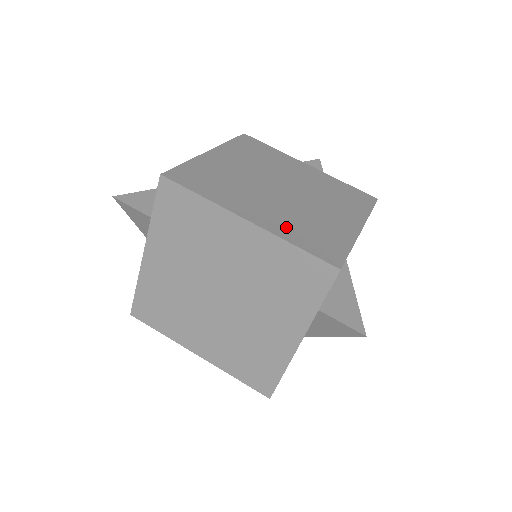
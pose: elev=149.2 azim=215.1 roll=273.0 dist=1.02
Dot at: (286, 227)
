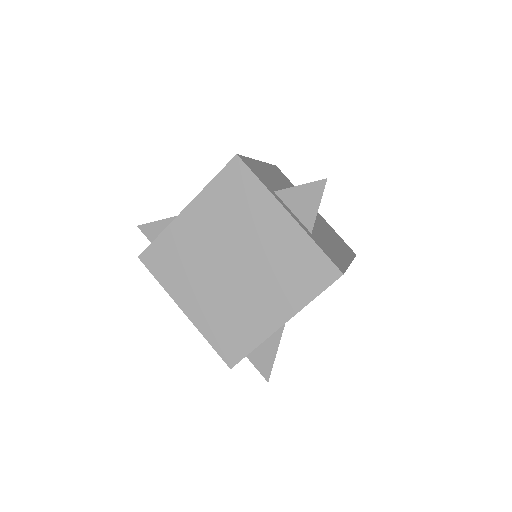
Dot at: (210, 321)
